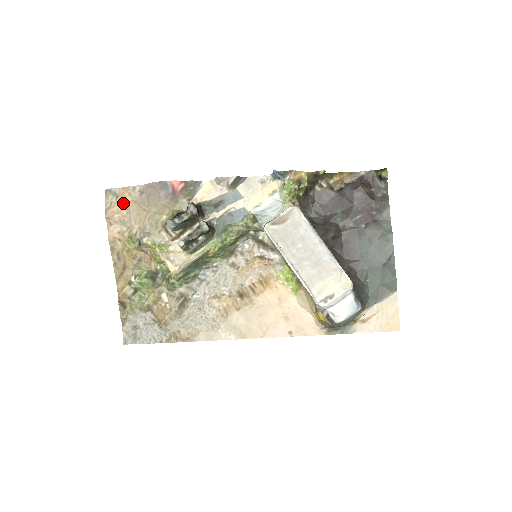
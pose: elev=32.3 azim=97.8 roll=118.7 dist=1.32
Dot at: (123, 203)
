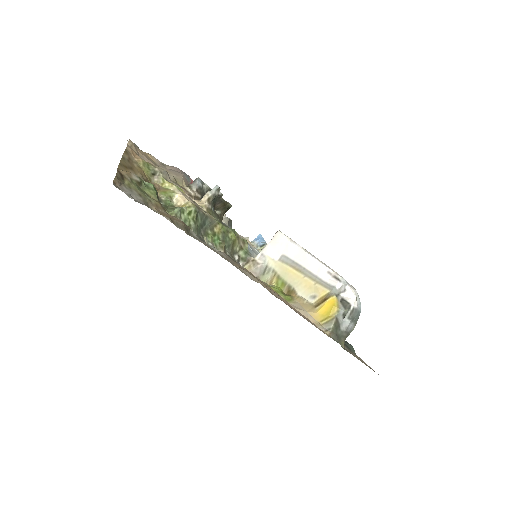
Dot at: (144, 154)
